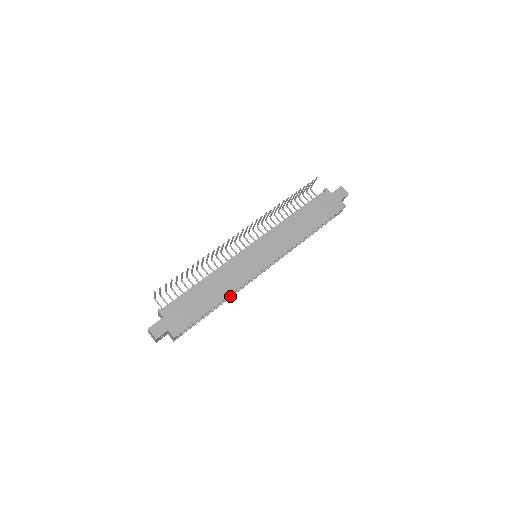
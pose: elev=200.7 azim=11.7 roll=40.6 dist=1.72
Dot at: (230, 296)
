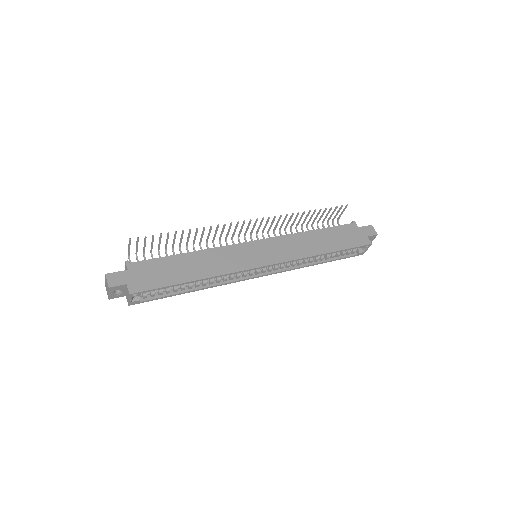
Dot at: (212, 285)
